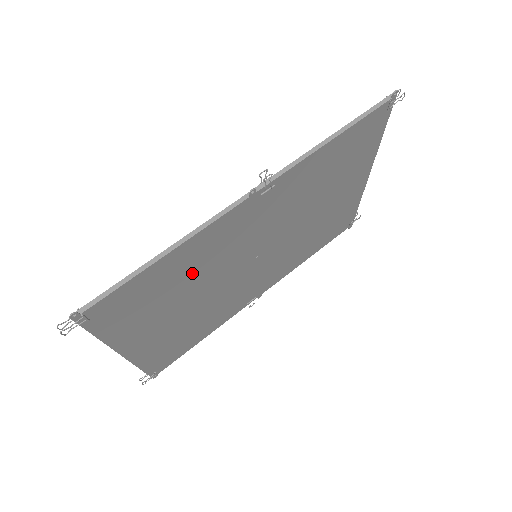
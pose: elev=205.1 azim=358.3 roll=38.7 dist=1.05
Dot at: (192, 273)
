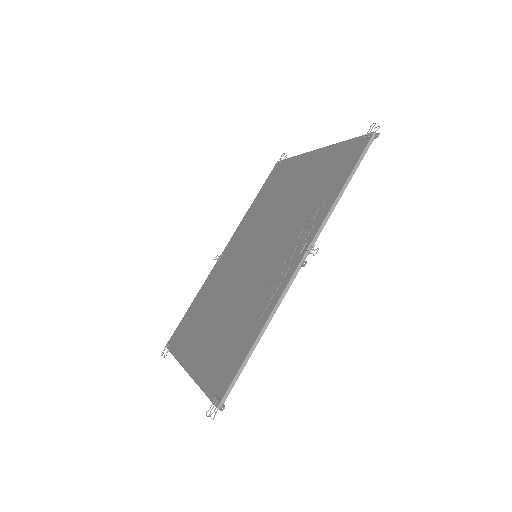
Dot at: occluded
